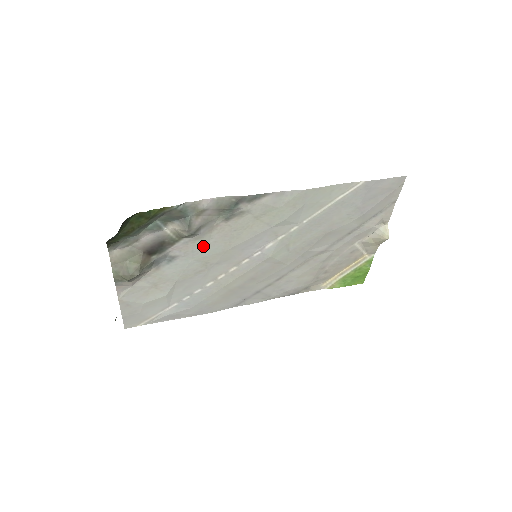
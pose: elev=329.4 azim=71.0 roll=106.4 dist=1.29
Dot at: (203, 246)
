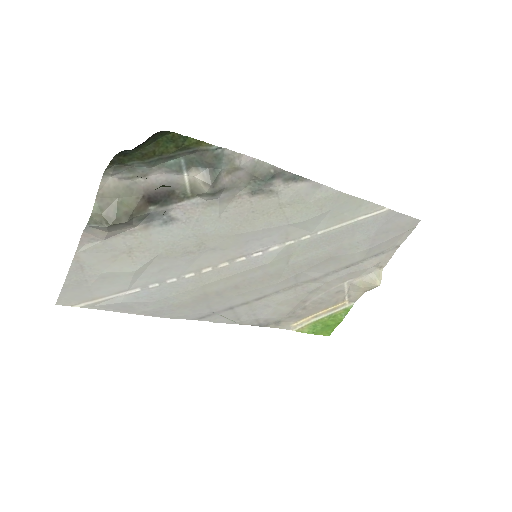
Dot at: (211, 218)
